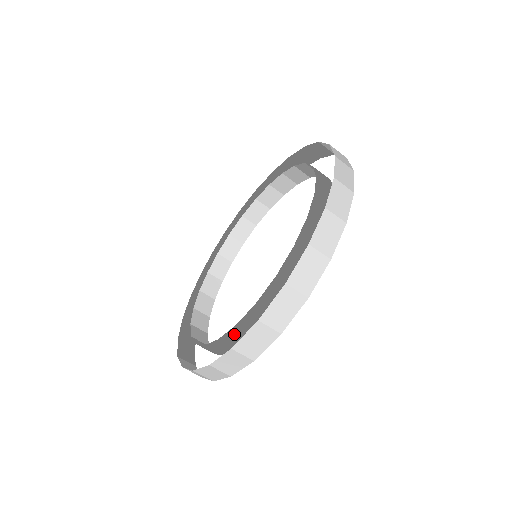
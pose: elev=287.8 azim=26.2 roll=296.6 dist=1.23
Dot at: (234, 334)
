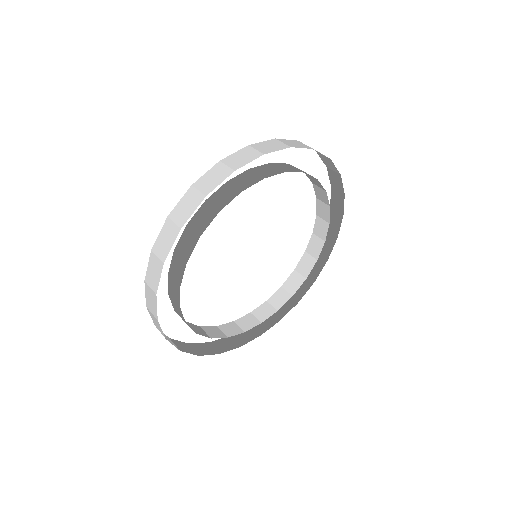
Dot at: (175, 263)
